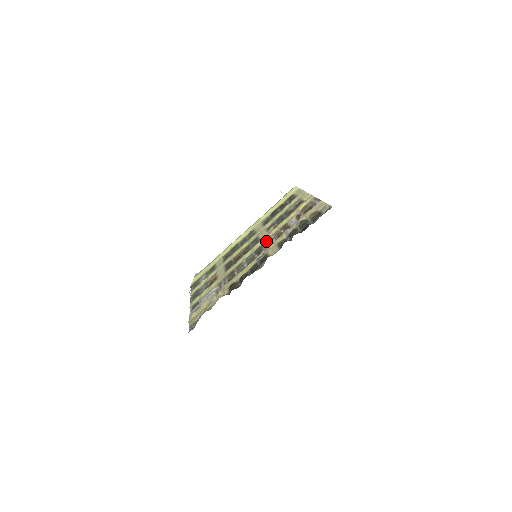
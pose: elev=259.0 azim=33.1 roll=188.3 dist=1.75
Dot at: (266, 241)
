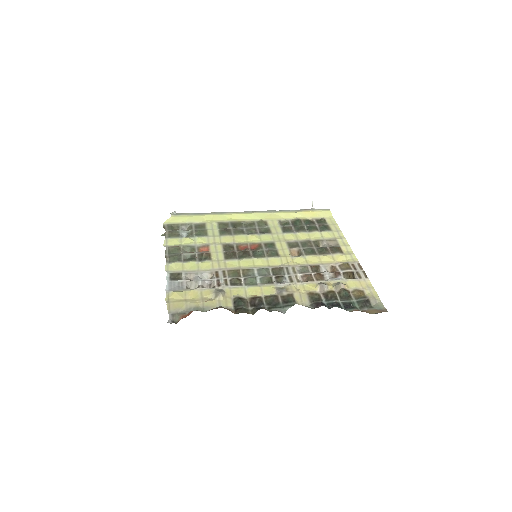
Dot at: (289, 267)
